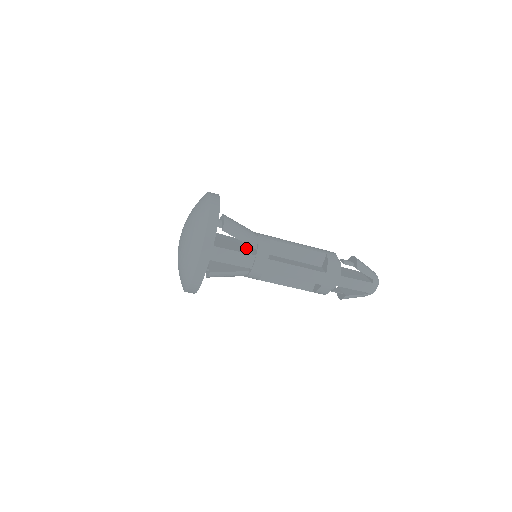
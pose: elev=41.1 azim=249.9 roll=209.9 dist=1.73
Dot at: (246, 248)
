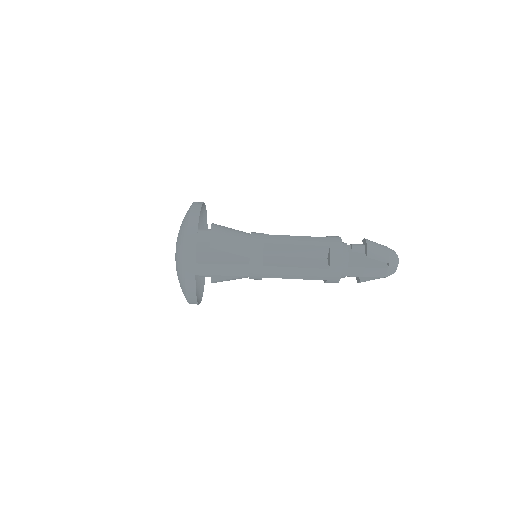
Dot at: occluded
